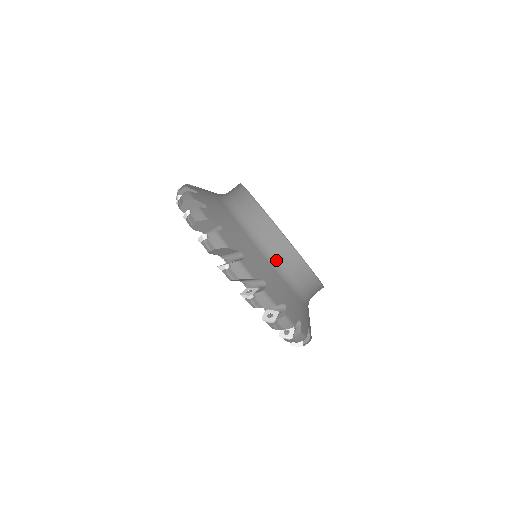
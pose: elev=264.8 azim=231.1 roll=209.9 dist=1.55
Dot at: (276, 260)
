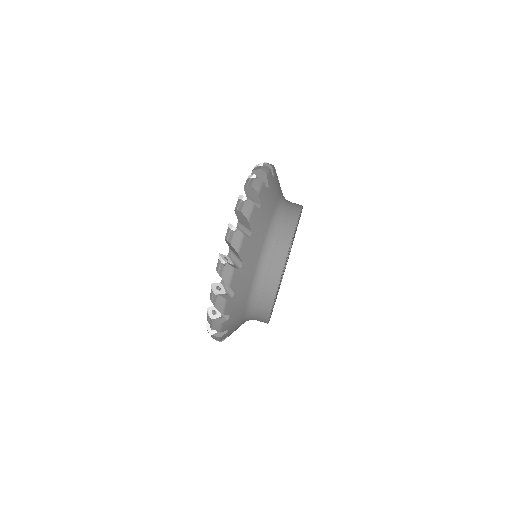
Dot at: (276, 225)
